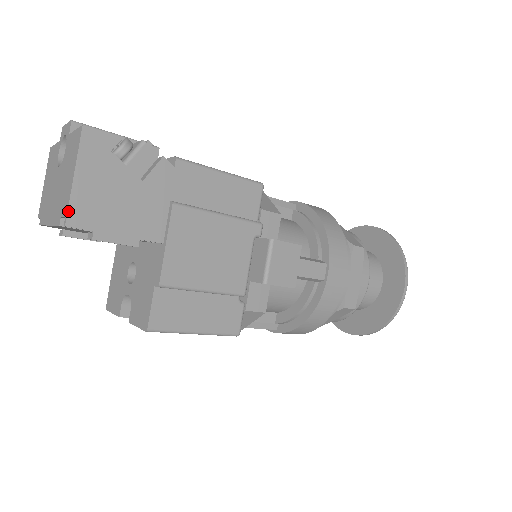
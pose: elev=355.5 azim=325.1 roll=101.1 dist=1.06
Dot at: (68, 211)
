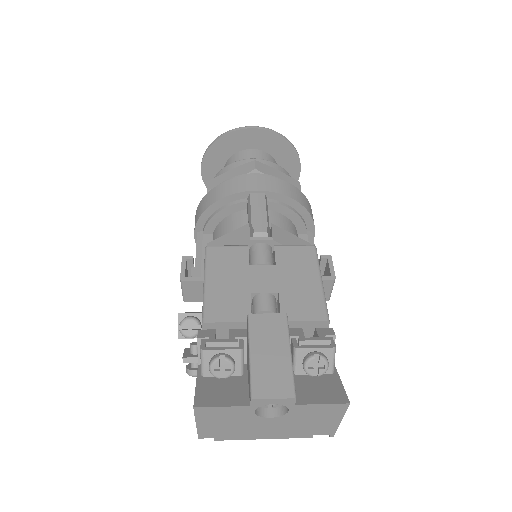
Dot at: occluded
